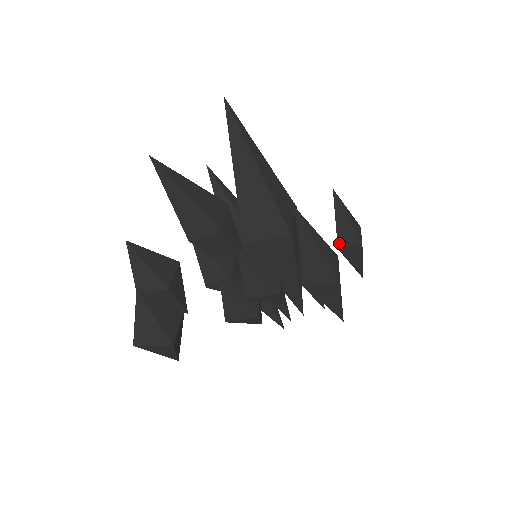
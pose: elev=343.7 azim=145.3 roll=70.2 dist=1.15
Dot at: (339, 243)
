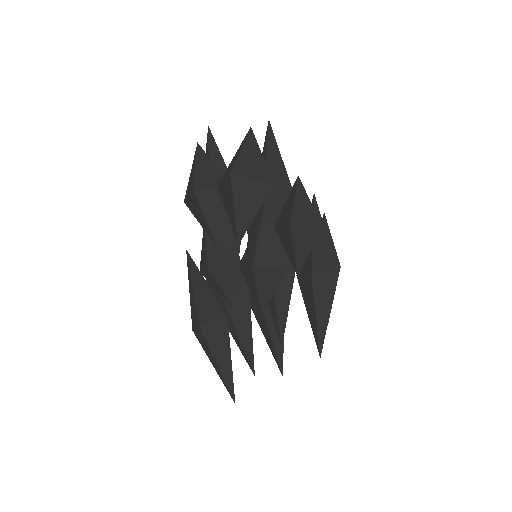
Dot at: occluded
